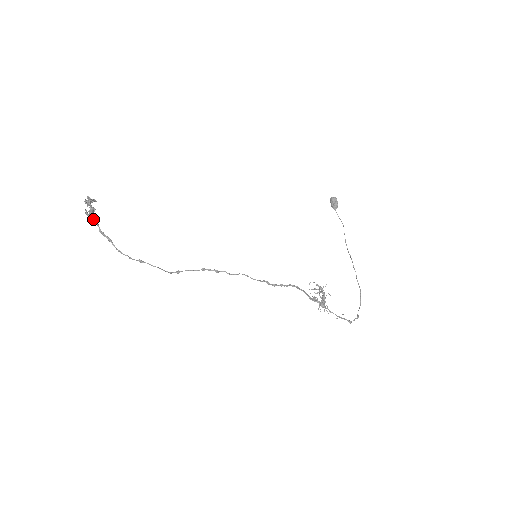
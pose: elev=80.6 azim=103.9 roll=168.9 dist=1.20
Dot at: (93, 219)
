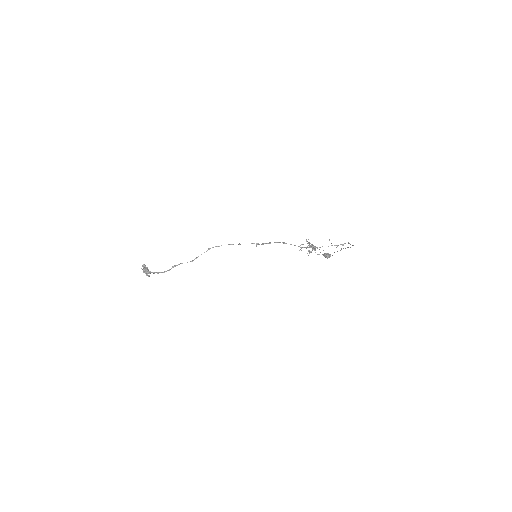
Dot at: (149, 275)
